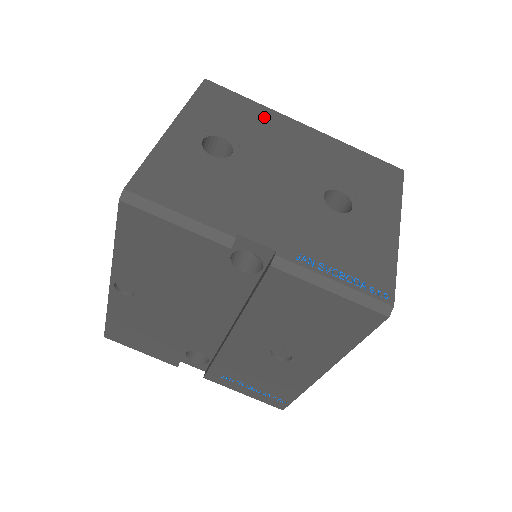
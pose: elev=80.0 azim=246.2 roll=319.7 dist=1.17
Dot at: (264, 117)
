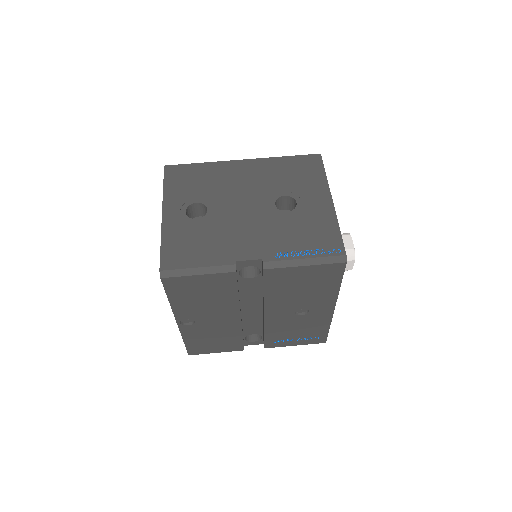
Dot at: (214, 171)
